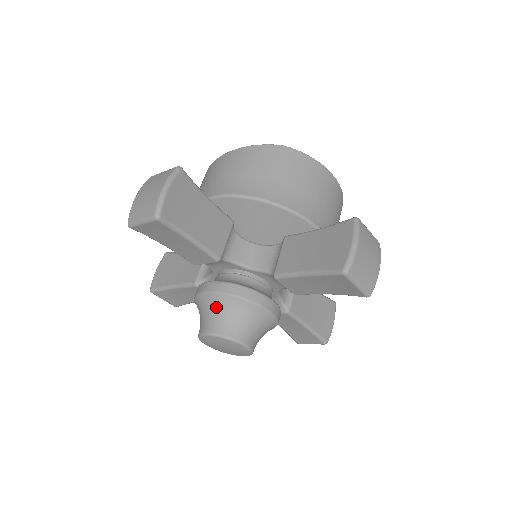
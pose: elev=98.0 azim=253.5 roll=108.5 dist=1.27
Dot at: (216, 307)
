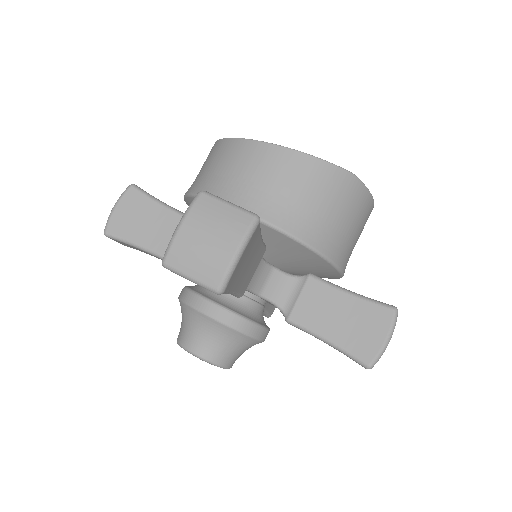
Dot at: (216, 334)
